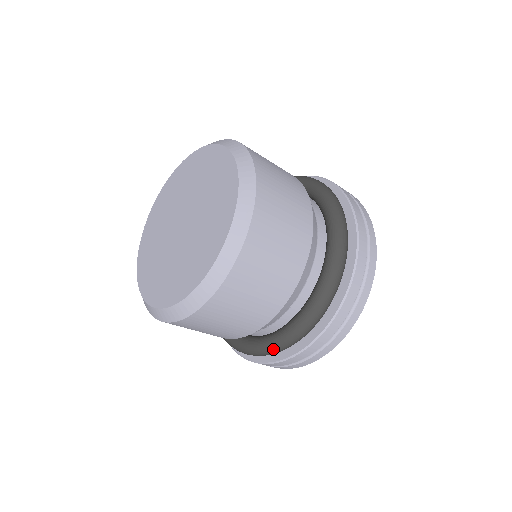
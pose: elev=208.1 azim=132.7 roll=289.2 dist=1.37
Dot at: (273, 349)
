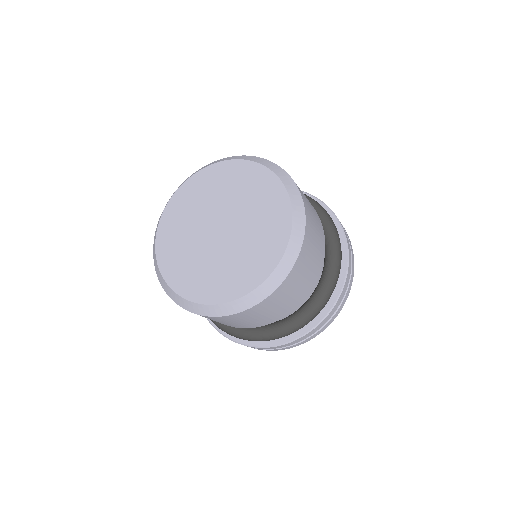
Dot at: (237, 336)
